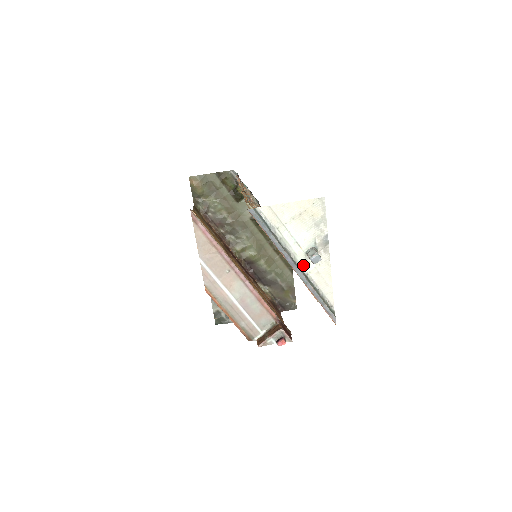
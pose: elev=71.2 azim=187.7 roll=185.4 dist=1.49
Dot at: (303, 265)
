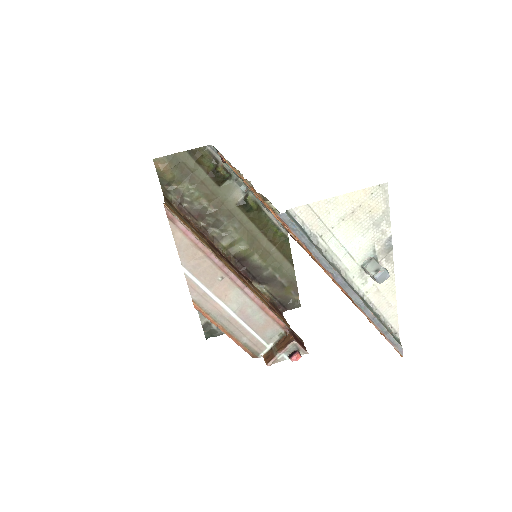
Dot at: (357, 284)
